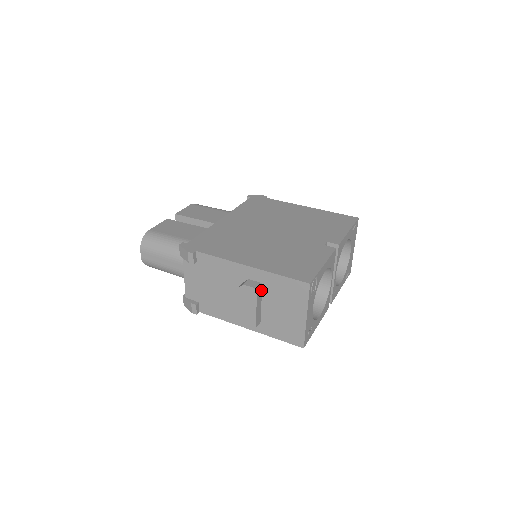
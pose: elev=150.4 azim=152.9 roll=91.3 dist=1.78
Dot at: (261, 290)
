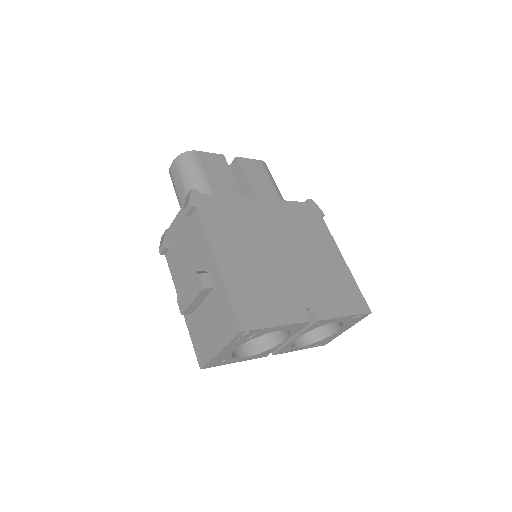
Dot at: (210, 292)
